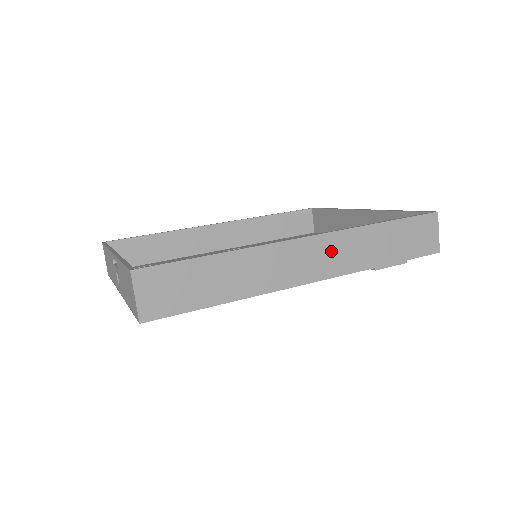
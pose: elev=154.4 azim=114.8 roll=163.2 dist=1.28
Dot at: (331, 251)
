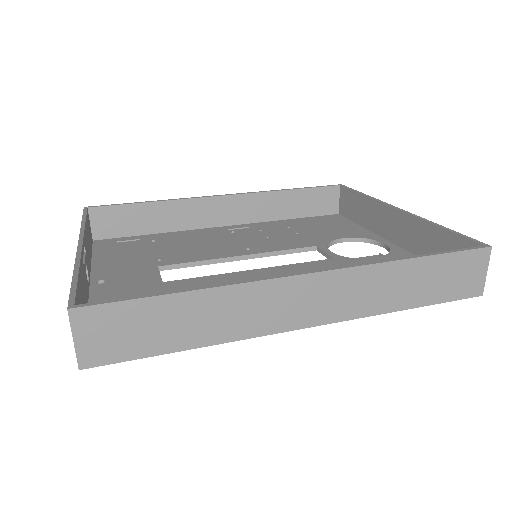
Dot at: (340, 291)
